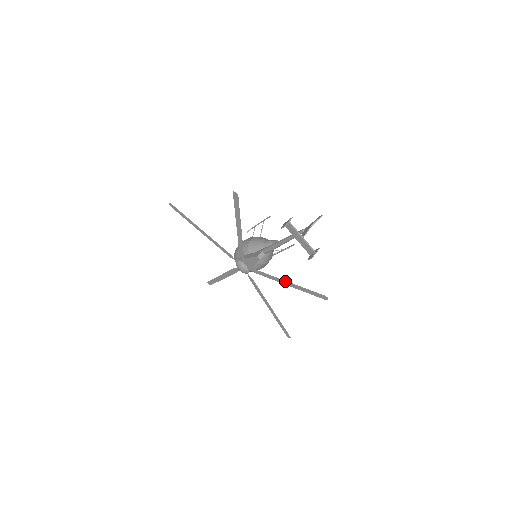
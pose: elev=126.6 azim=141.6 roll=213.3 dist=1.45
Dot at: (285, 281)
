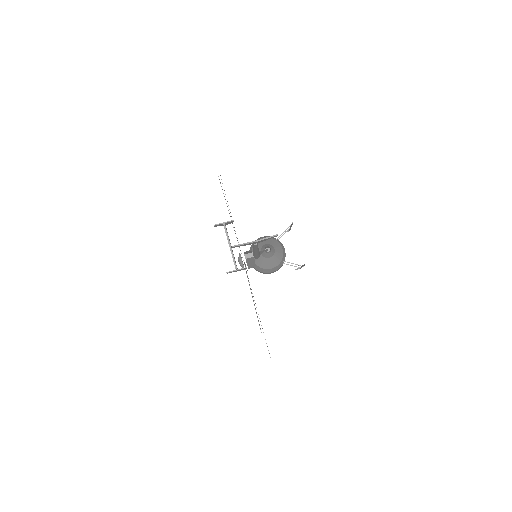
Dot at: (251, 293)
